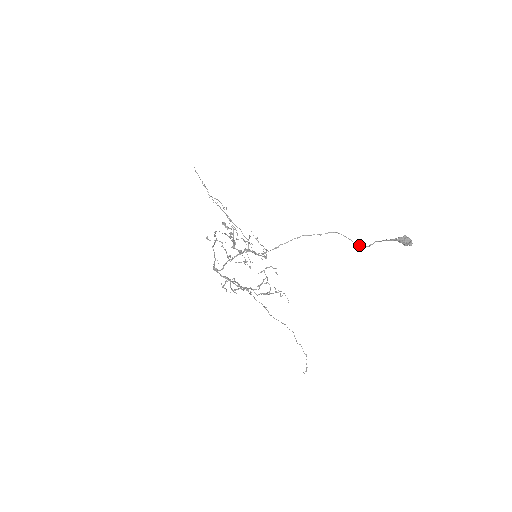
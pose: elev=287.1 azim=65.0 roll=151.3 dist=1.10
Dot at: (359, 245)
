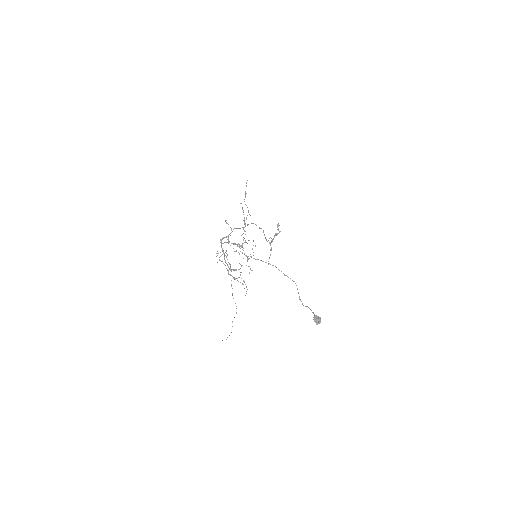
Dot at: (300, 300)
